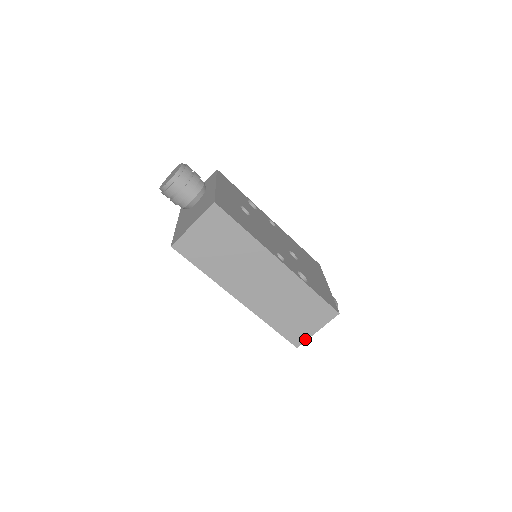
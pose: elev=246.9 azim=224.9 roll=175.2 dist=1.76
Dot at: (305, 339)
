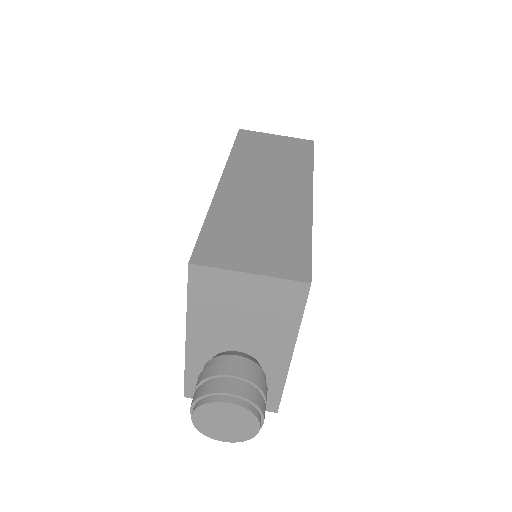
Dot at: (217, 265)
